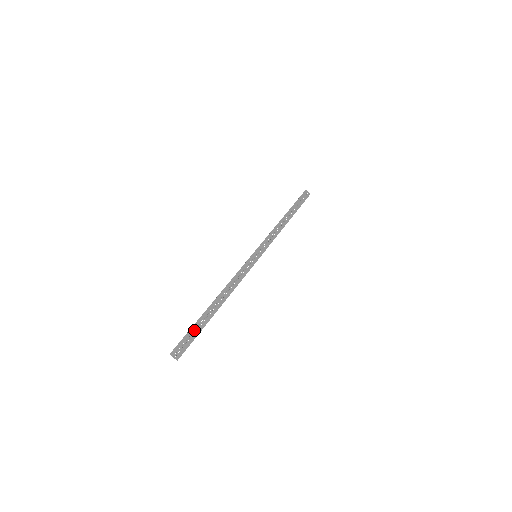
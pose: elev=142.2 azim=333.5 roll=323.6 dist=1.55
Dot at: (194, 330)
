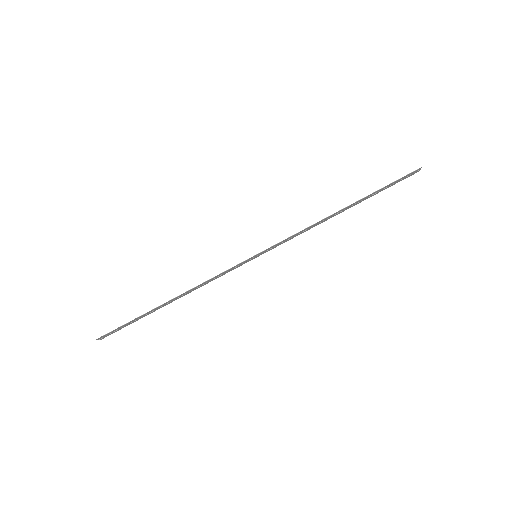
Dot at: (130, 323)
